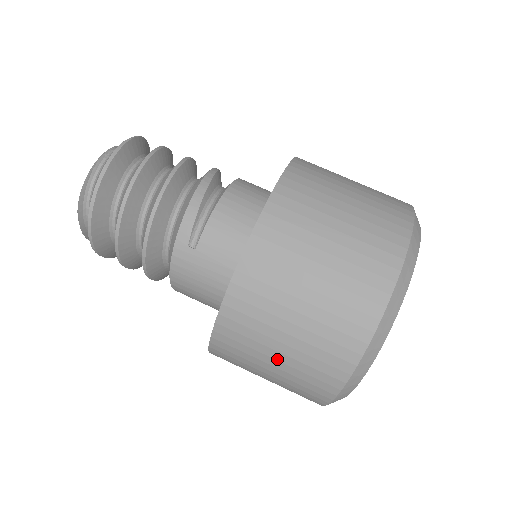
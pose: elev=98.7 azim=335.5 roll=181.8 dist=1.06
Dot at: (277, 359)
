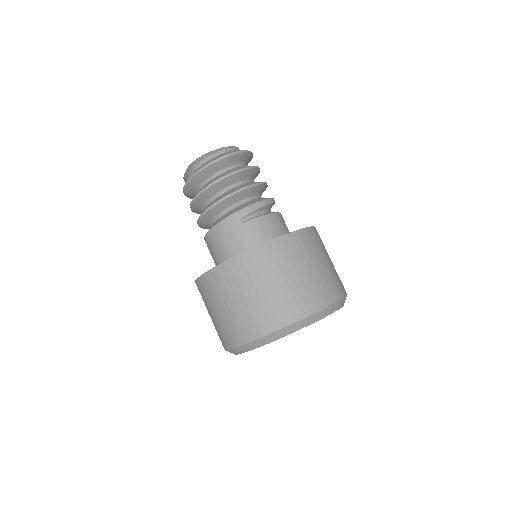
Dot at: (239, 301)
